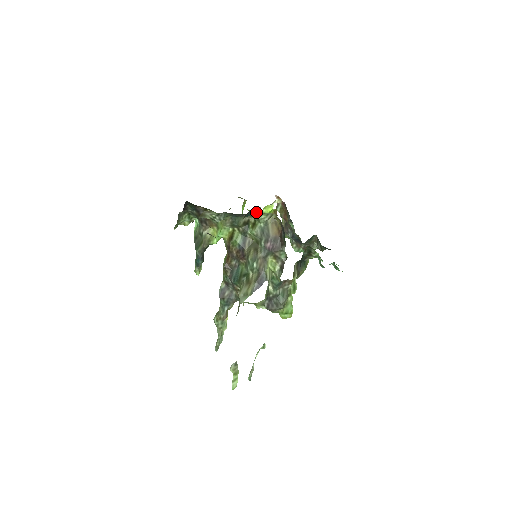
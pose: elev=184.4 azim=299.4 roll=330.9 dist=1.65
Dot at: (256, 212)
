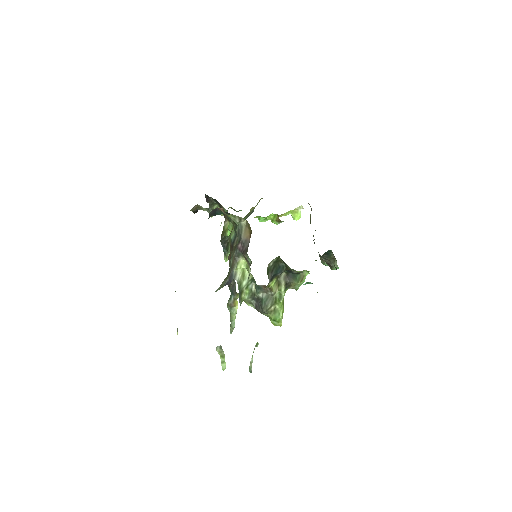
Dot at: (223, 212)
